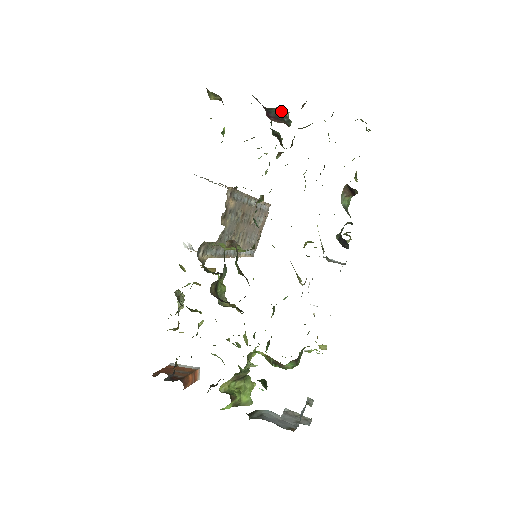
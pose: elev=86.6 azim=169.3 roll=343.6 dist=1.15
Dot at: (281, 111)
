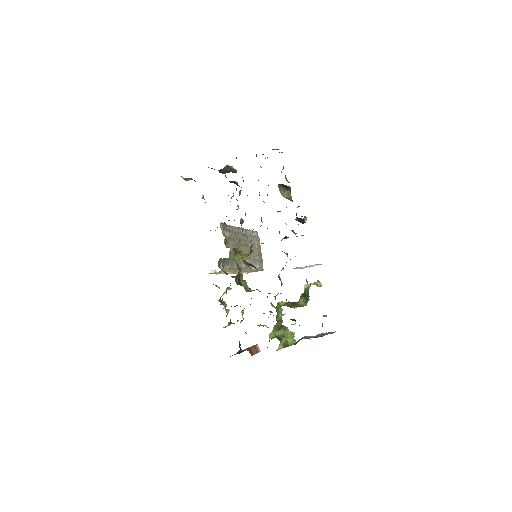
Dot at: (227, 167)
